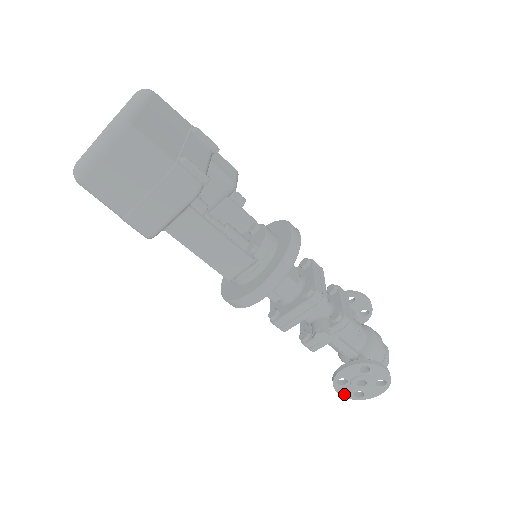
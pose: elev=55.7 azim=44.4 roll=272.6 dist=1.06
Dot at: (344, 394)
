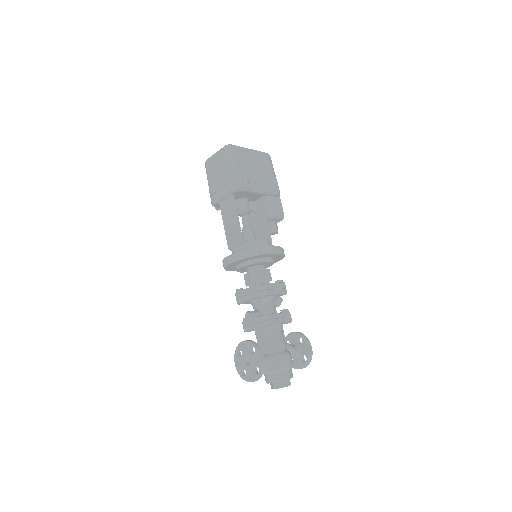
Dot at: (237, 366)
